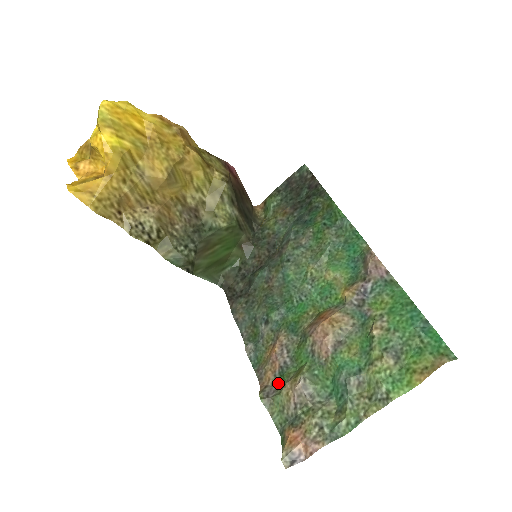
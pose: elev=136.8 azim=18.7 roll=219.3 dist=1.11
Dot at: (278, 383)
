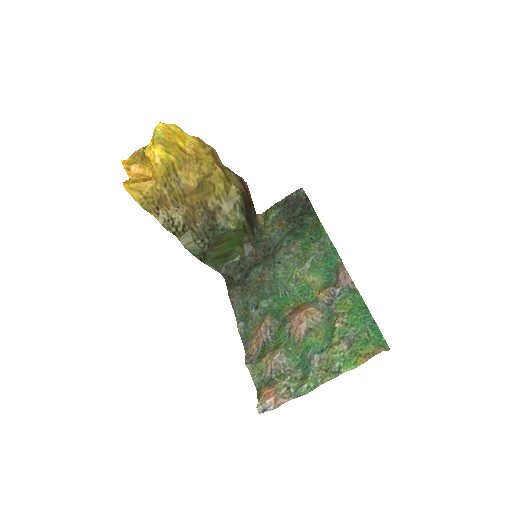
Dot at: (260, 354)
